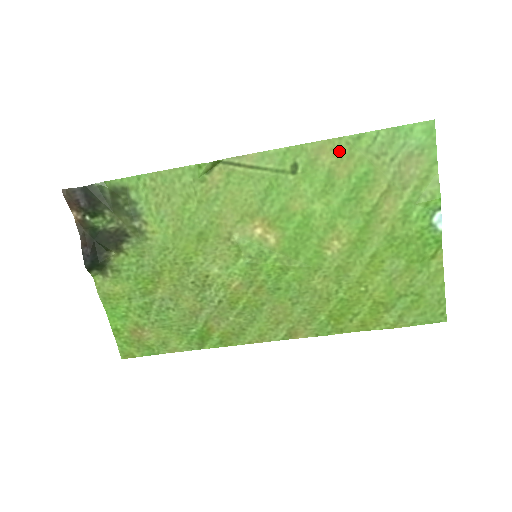
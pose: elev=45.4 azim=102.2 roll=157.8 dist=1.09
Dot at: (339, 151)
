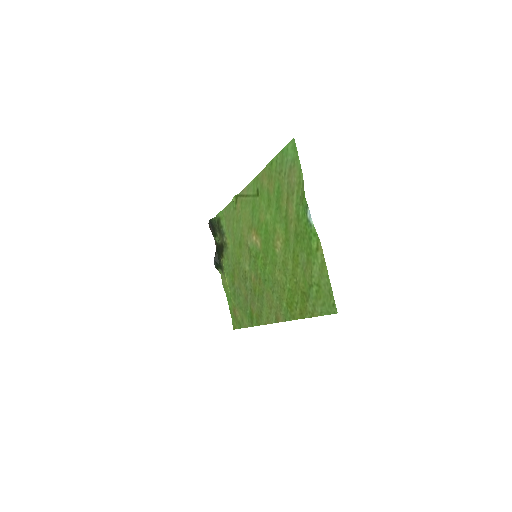
Dot at: (268, 175)
